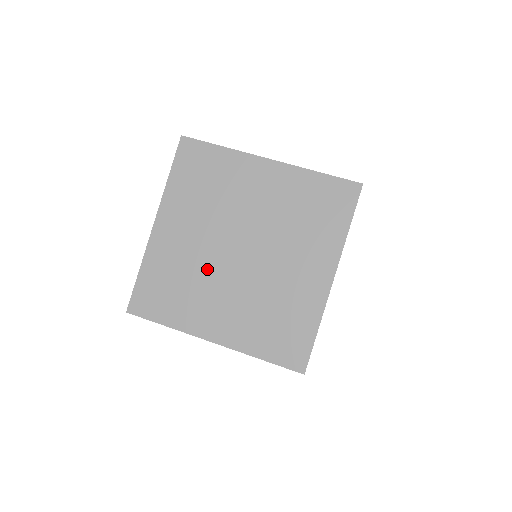
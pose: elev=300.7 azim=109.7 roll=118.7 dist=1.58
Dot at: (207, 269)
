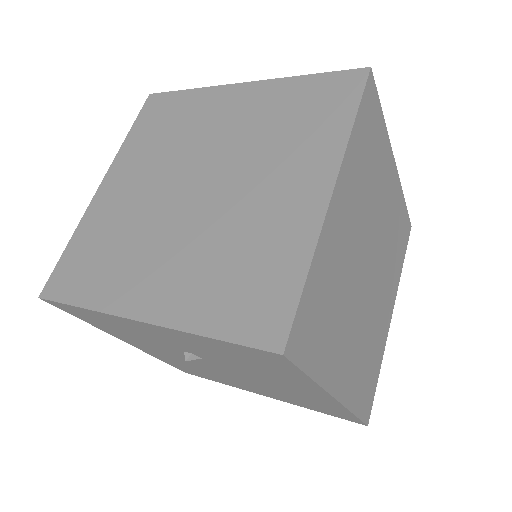
Dot at: (150, 220)
